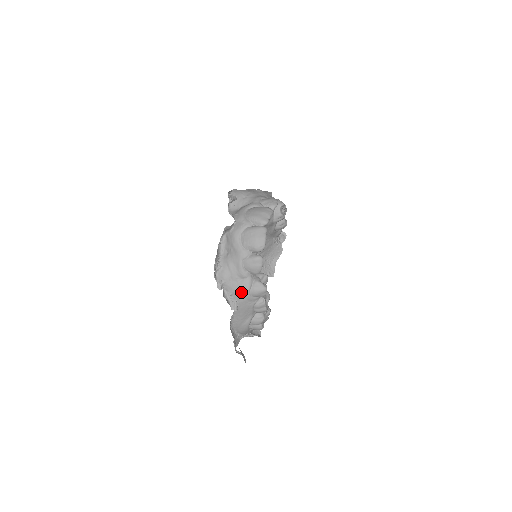
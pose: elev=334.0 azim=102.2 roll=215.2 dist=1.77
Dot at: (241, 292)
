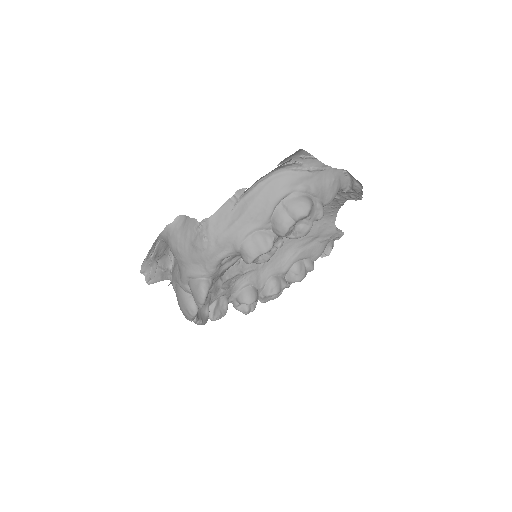
Dot at: occluded
